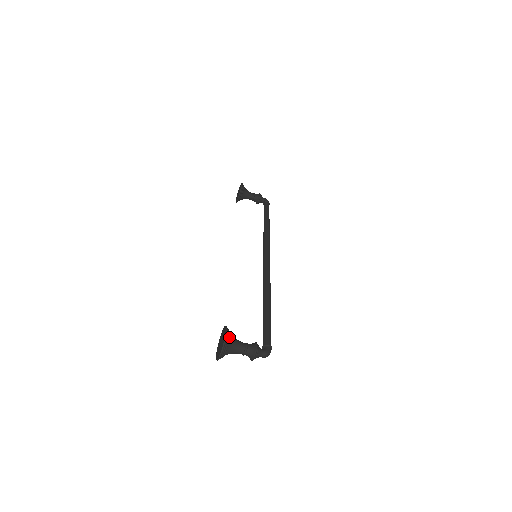
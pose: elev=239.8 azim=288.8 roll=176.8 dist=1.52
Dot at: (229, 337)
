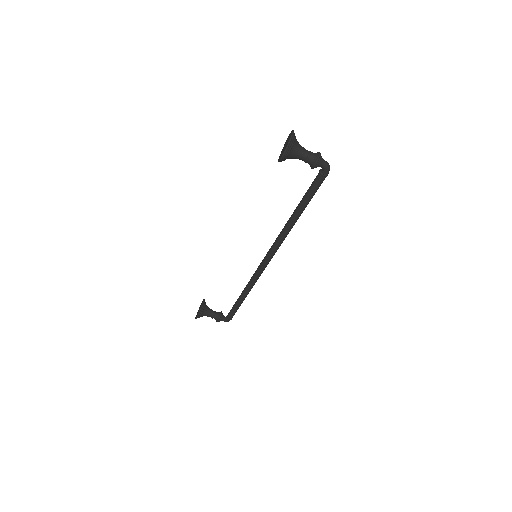
Dot at: occluded
